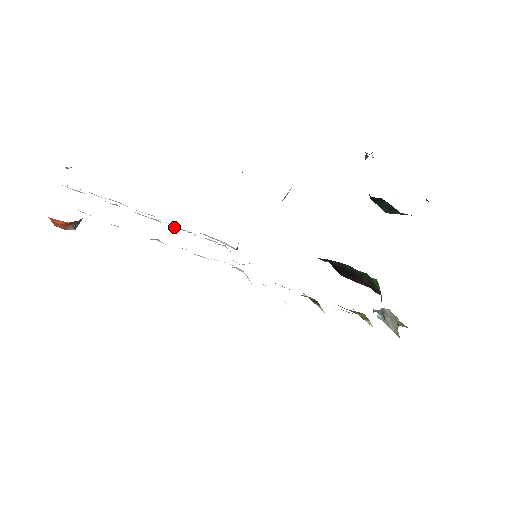
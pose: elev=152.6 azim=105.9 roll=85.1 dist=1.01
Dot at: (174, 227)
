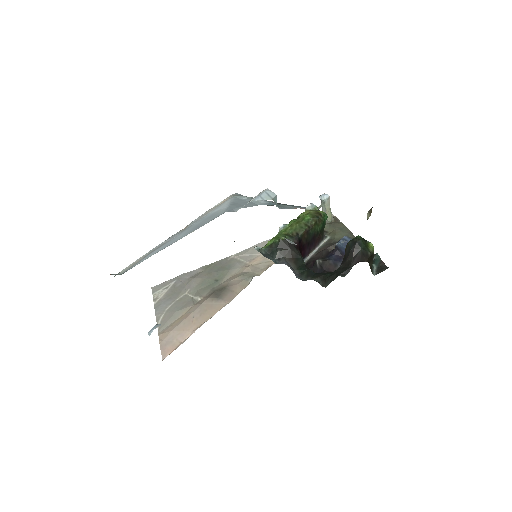
Dot at: occluded
